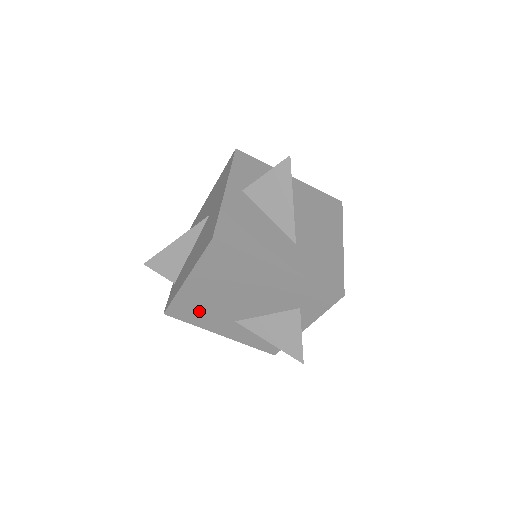
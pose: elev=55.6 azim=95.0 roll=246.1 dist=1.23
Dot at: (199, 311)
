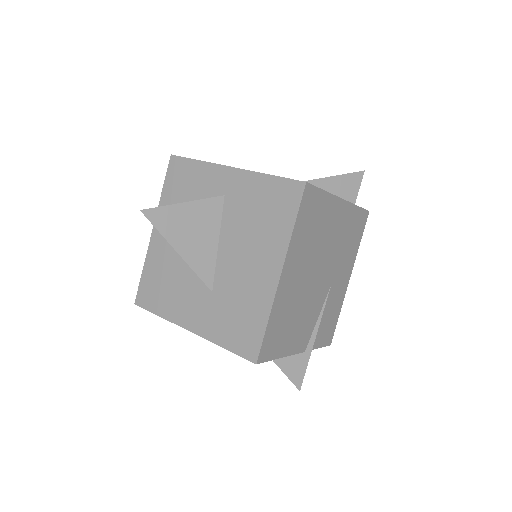
Dot at: occluded
